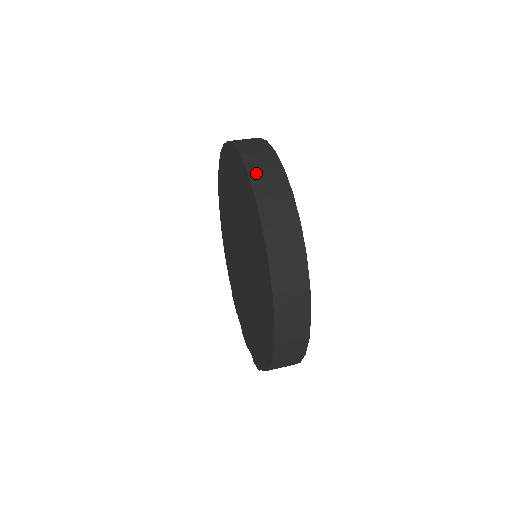
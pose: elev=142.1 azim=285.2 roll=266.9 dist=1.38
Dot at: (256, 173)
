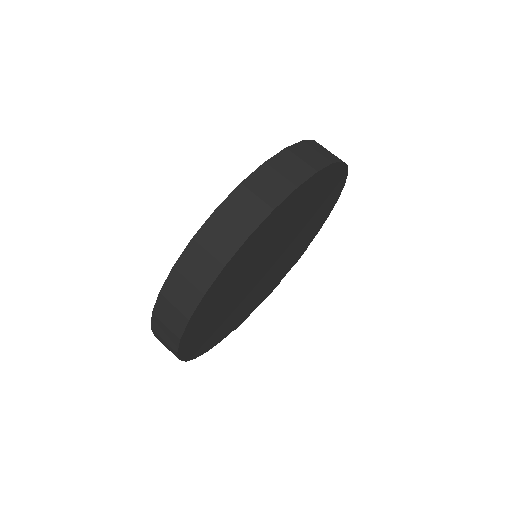
Dot at: (198, 245)
